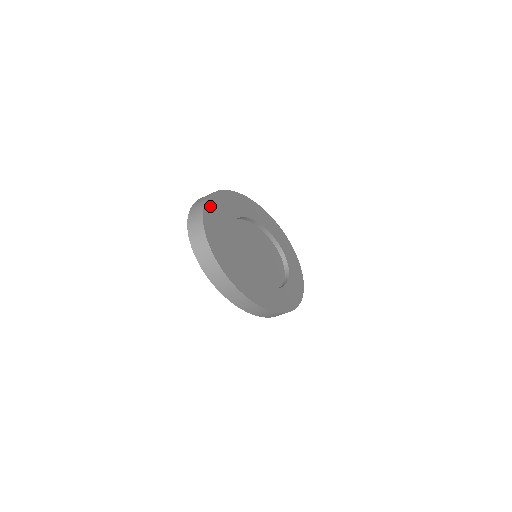
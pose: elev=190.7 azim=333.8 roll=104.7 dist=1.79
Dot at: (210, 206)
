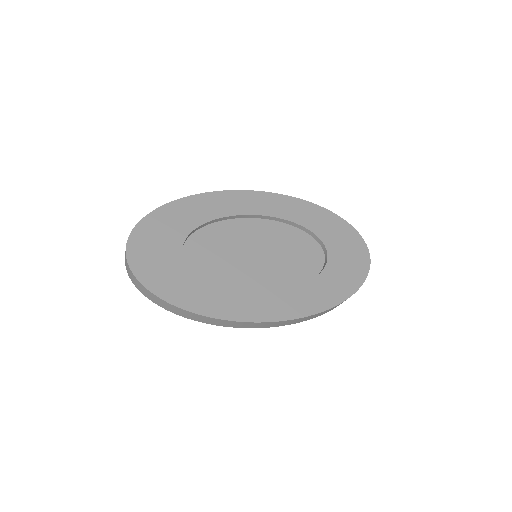
Dot at: (149, 223)
